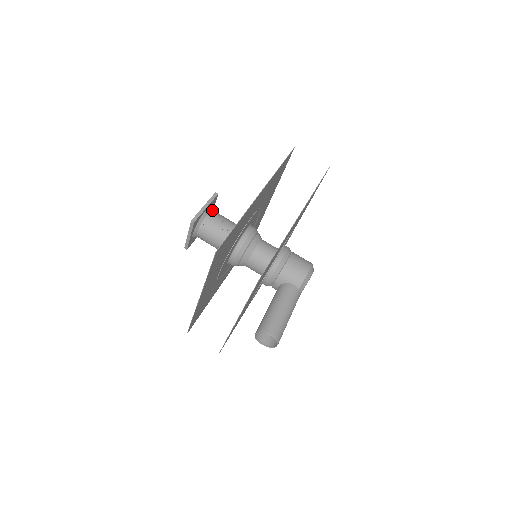
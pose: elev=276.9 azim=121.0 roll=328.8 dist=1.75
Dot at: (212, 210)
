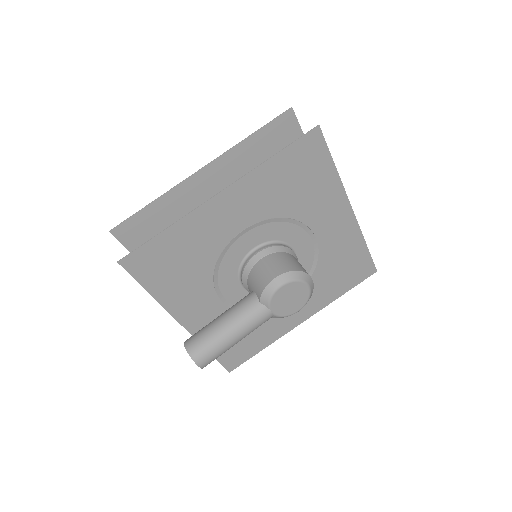
Dot at: occluded
